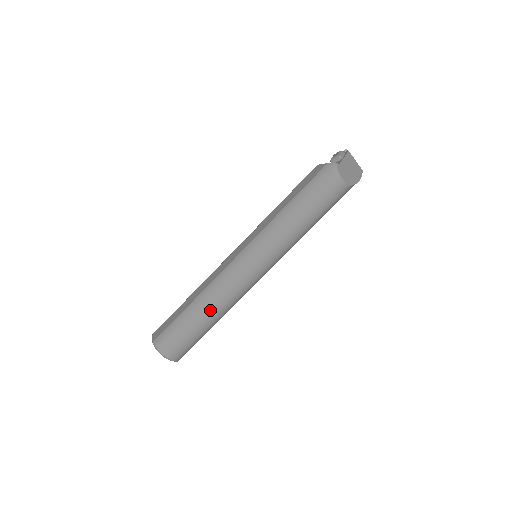
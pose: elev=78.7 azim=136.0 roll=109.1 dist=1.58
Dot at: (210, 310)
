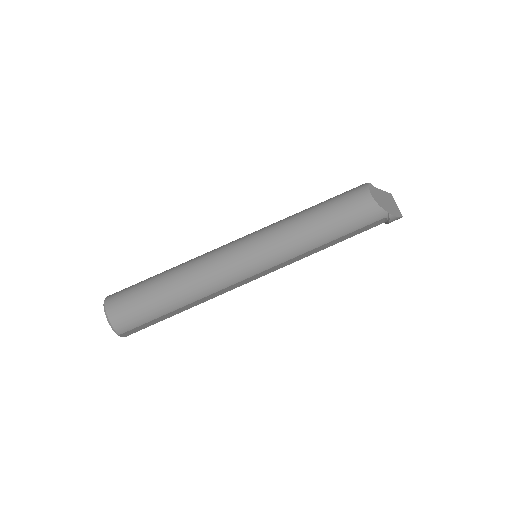
Dot at: (179, 277)
